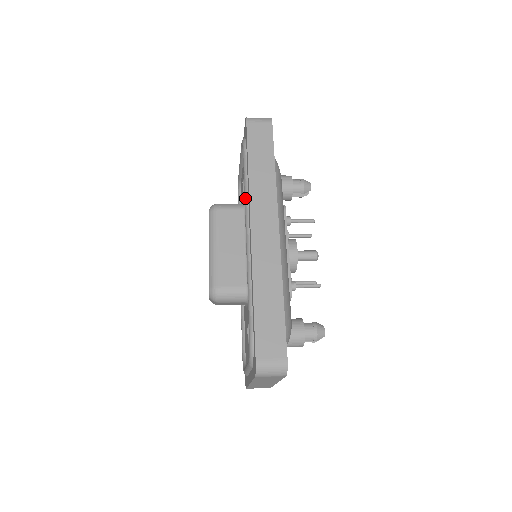
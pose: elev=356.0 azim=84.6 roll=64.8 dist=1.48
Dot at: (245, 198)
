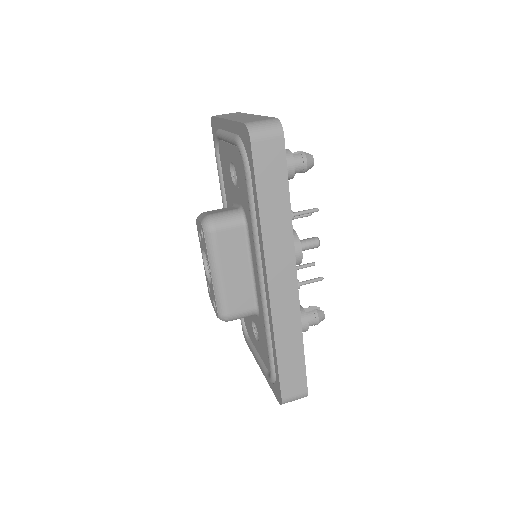
Dot at: (255, 240)
